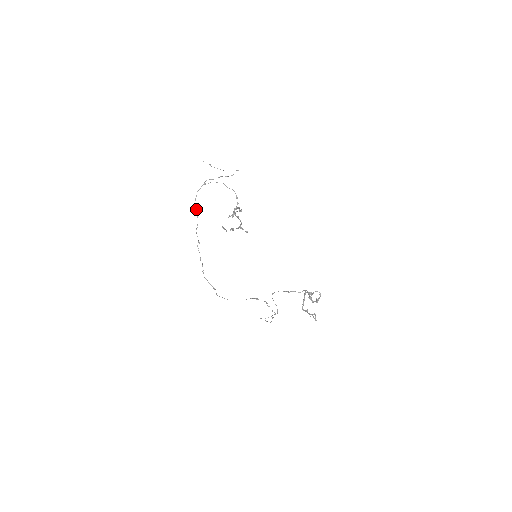
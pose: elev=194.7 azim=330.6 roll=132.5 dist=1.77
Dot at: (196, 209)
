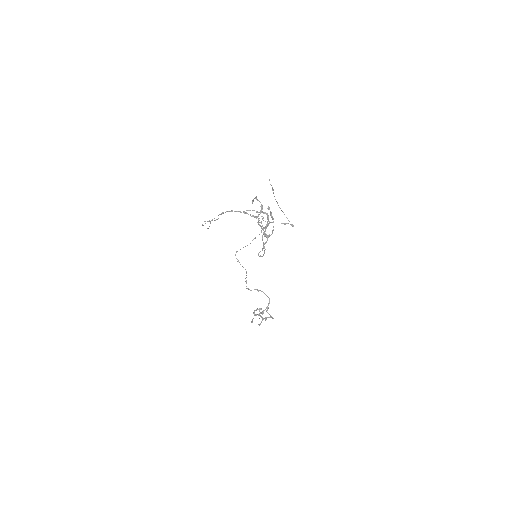
Dot at: occluded
